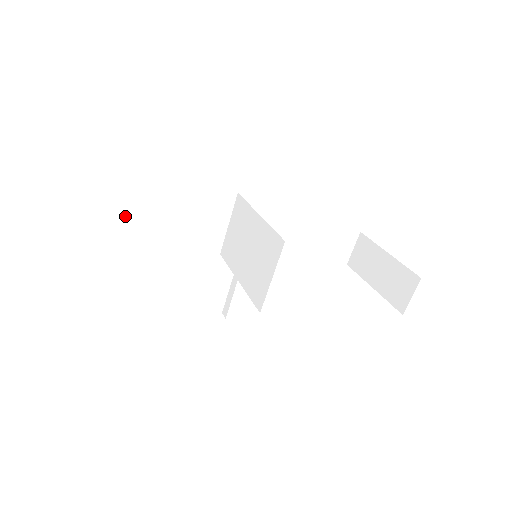
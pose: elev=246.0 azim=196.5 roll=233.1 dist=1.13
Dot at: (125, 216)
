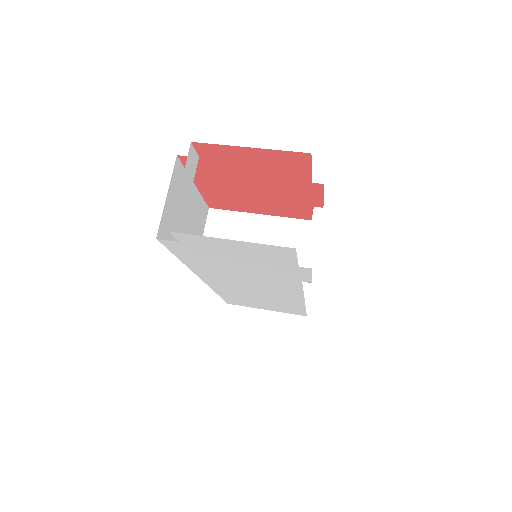
Dot at: (168, 204)
